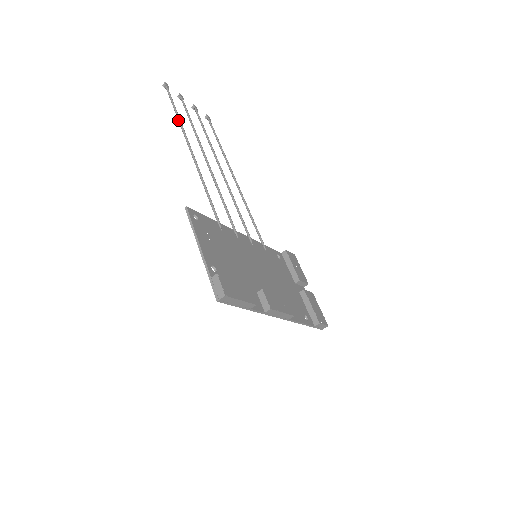
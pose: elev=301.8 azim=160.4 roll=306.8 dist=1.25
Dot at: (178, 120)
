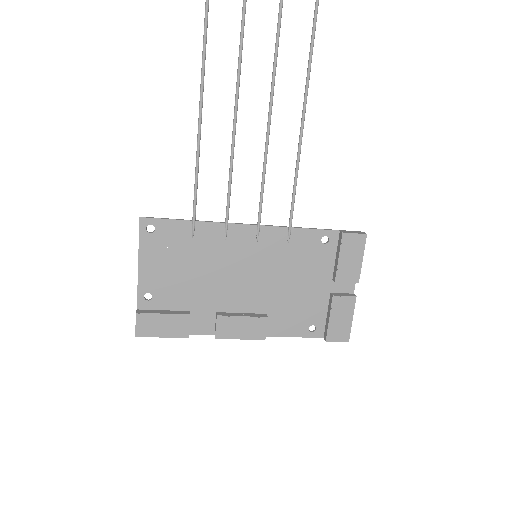
Dot at: occluded
